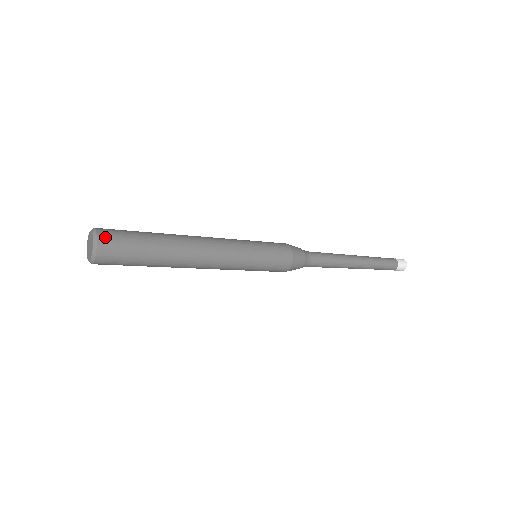
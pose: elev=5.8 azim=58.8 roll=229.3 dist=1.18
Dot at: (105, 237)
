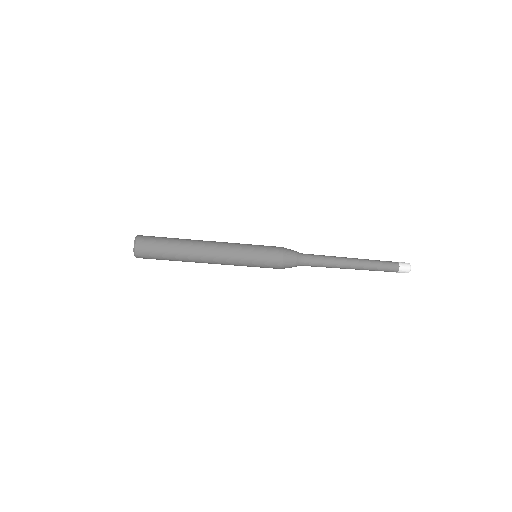
Dot at: (141, 242)
